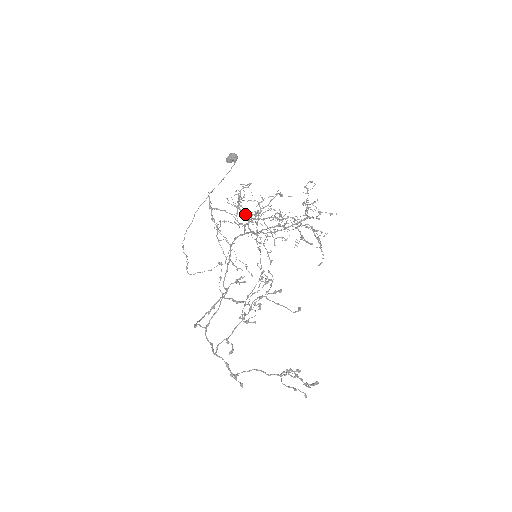
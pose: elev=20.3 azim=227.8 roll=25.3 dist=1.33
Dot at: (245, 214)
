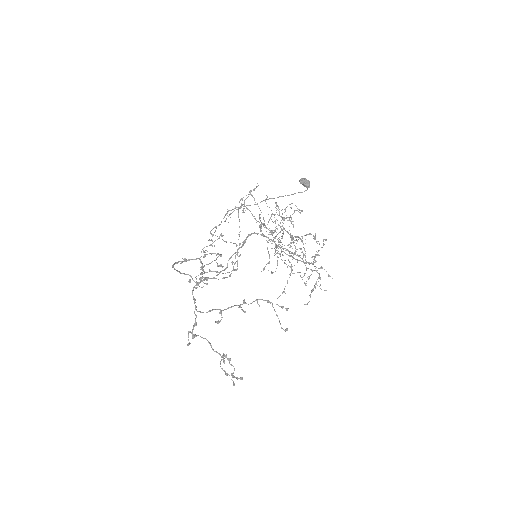
Dot at: (279, 225)
